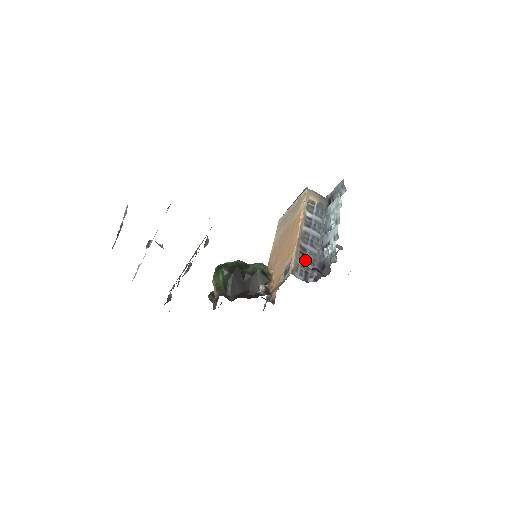
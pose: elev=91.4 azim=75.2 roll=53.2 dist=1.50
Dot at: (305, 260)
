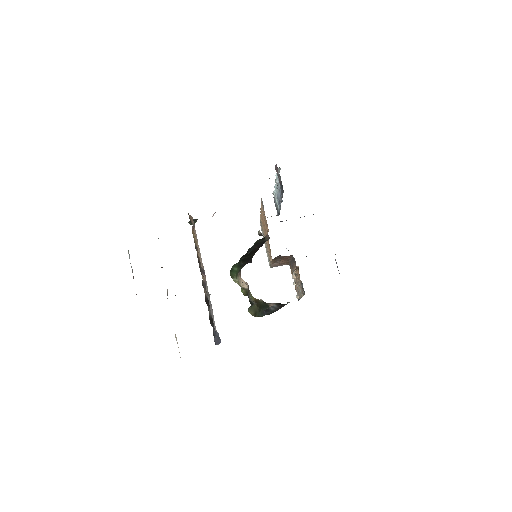
Dot at: occluded
